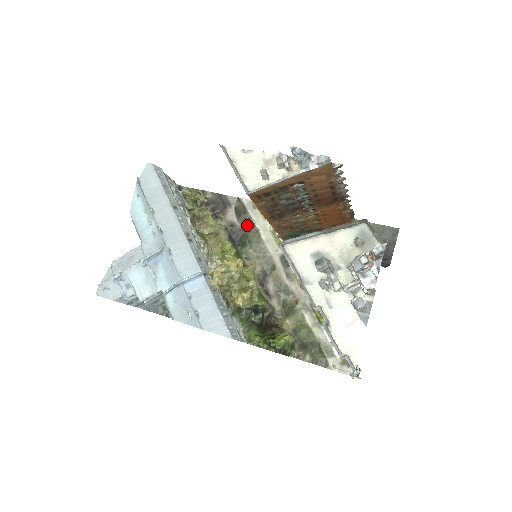
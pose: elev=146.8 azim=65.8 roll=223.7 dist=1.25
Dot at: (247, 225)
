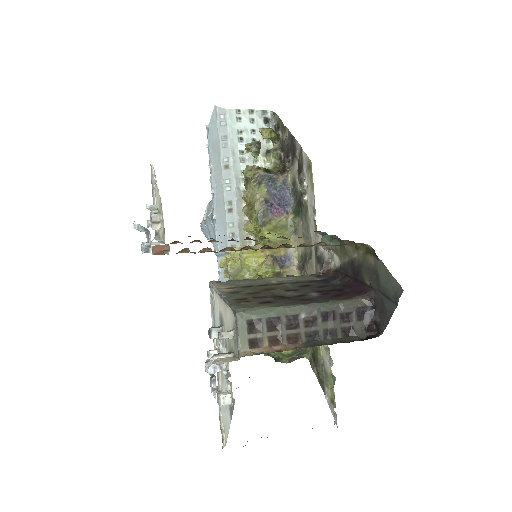
Dot at: occluded
